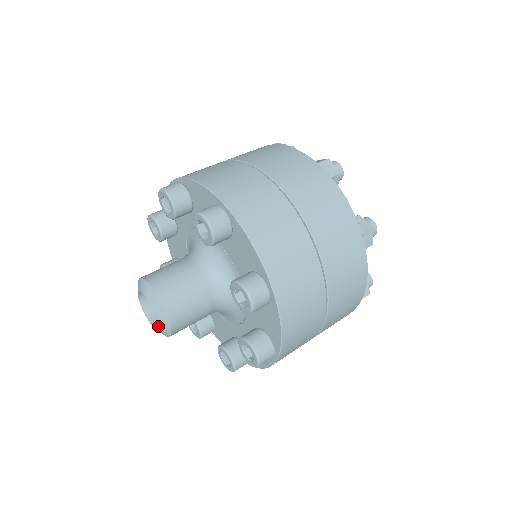
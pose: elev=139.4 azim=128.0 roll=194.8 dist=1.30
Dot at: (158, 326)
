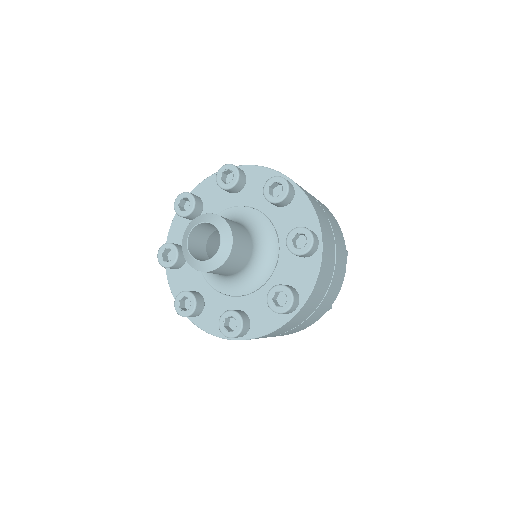
Dot at: occluded
